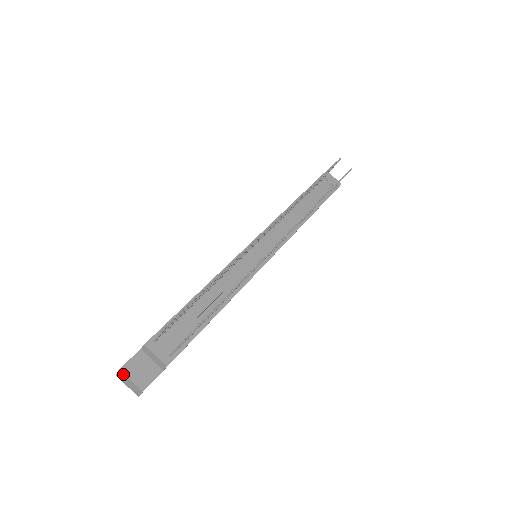
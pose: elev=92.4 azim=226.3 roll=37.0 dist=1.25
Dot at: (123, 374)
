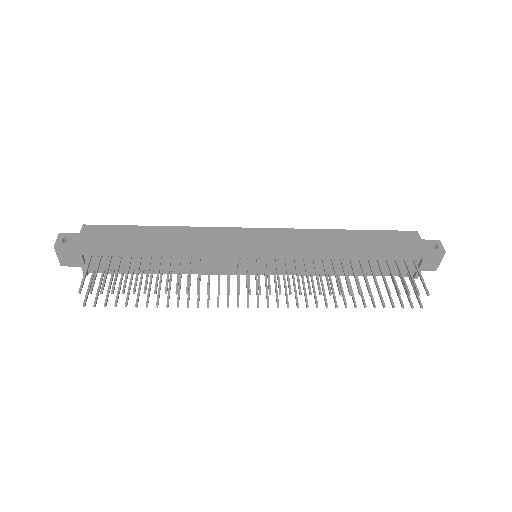
Dot at: (56, 248)
